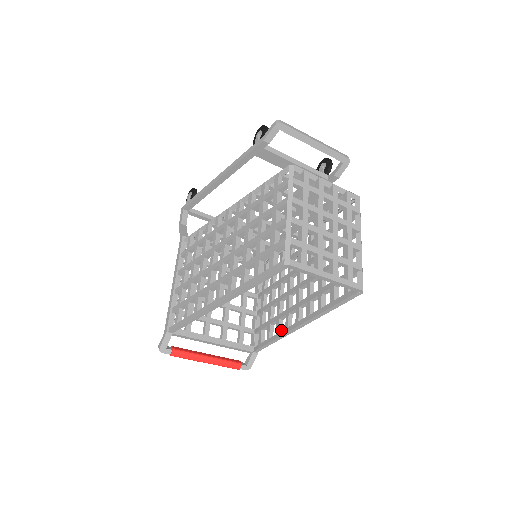
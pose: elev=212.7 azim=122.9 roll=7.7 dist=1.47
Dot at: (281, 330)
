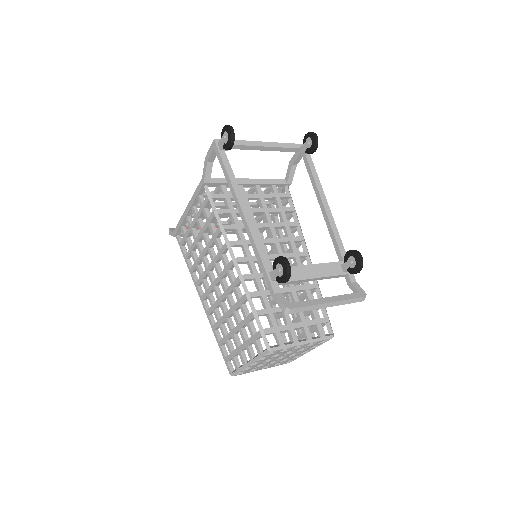
Dot at: occluded
